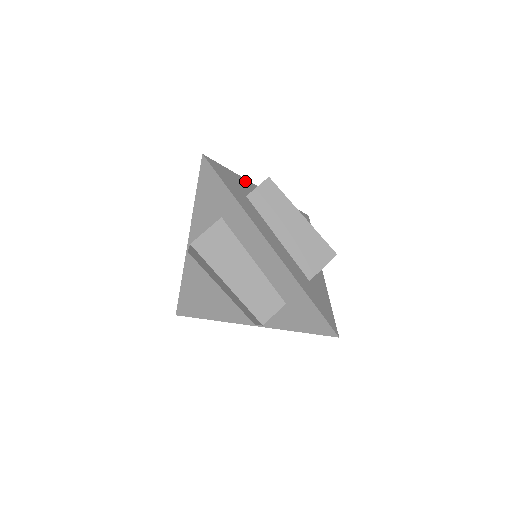
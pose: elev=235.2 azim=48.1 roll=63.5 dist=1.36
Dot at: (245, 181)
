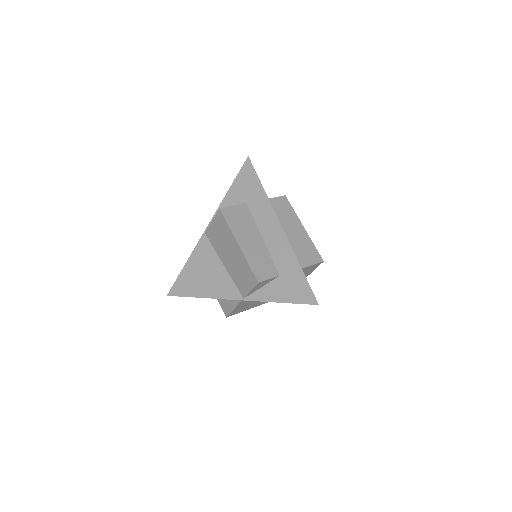
Dot at: occluded
